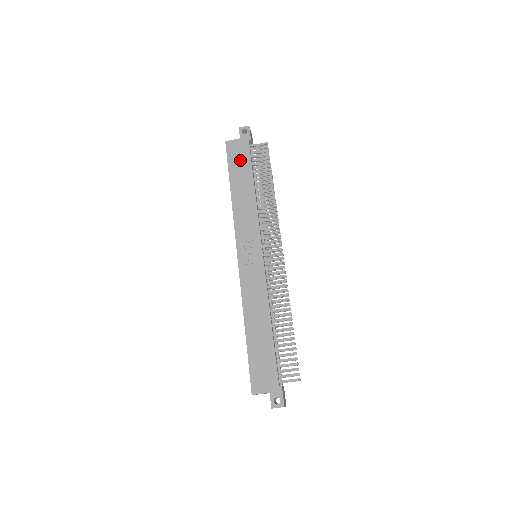
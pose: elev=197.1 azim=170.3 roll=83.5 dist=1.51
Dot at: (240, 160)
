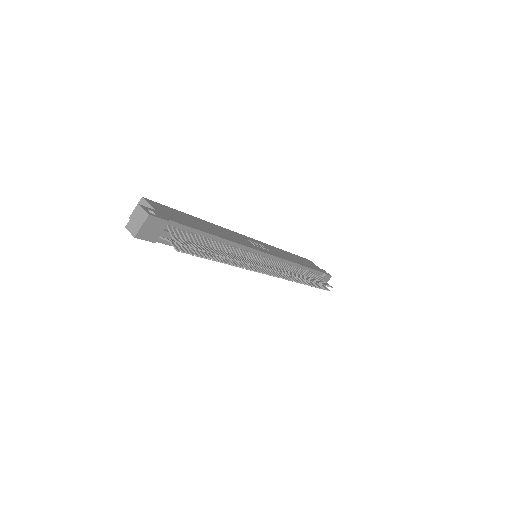
Dot at: (309, 264)
